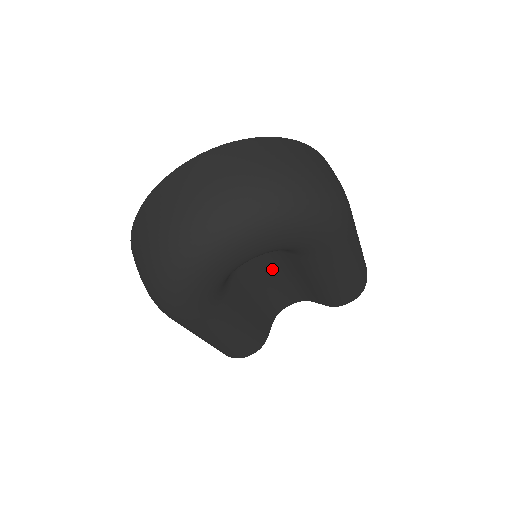
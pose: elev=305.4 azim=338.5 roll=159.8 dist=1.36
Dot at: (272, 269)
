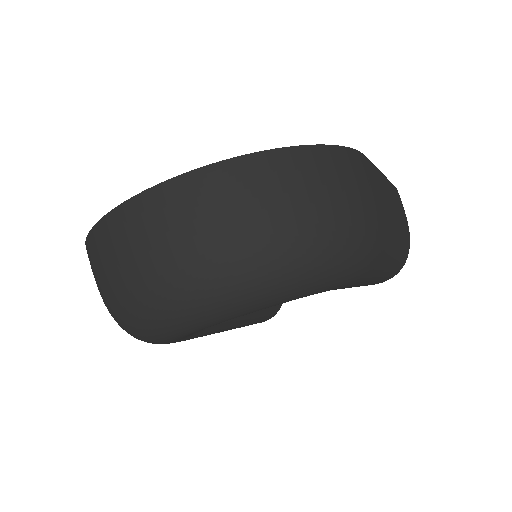
Dot at: occluded
